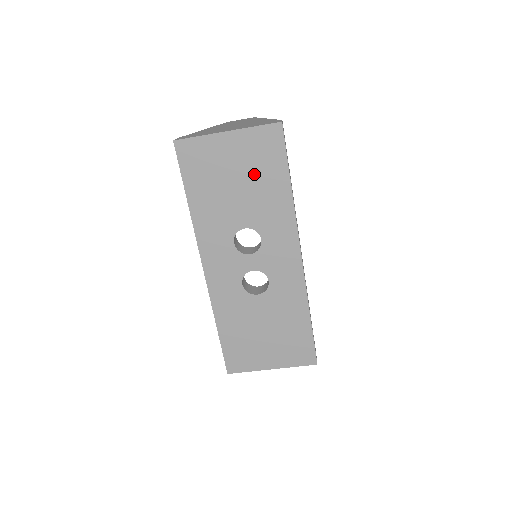
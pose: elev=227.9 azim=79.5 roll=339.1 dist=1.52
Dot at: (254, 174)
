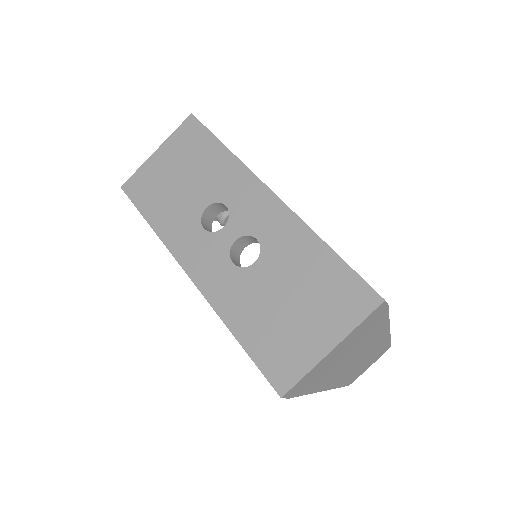
Dot at: (191, 161)
